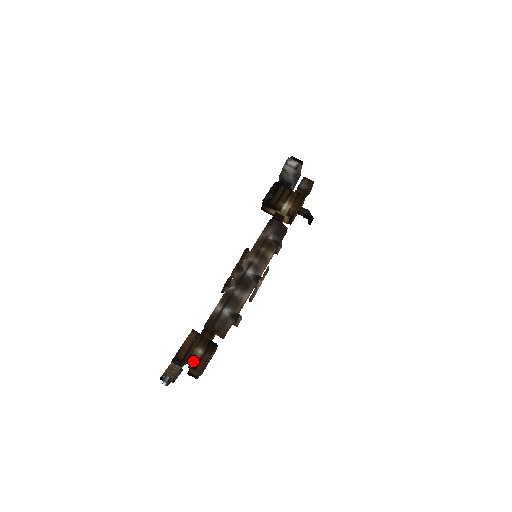
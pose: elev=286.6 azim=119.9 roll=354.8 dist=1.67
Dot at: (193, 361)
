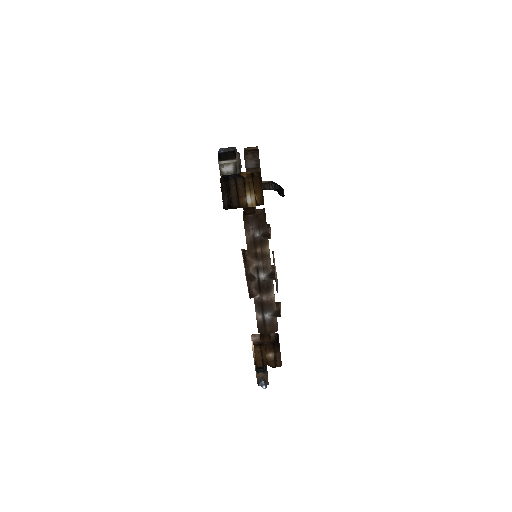
Dot at: (271, 363)
